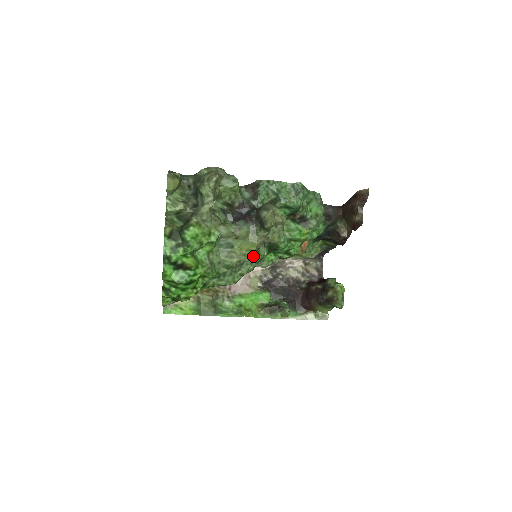
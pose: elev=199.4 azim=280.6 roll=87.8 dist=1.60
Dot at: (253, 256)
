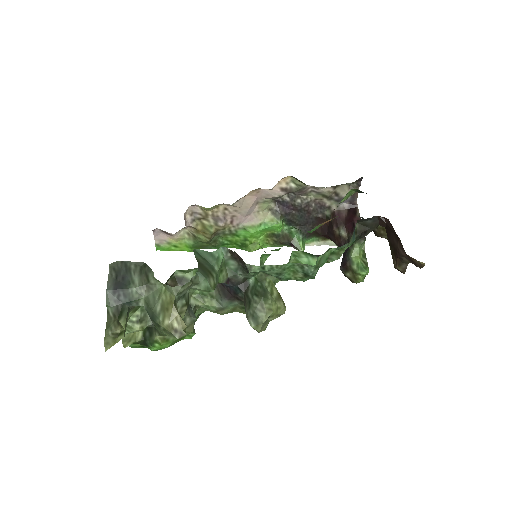
Dot at: occluded
